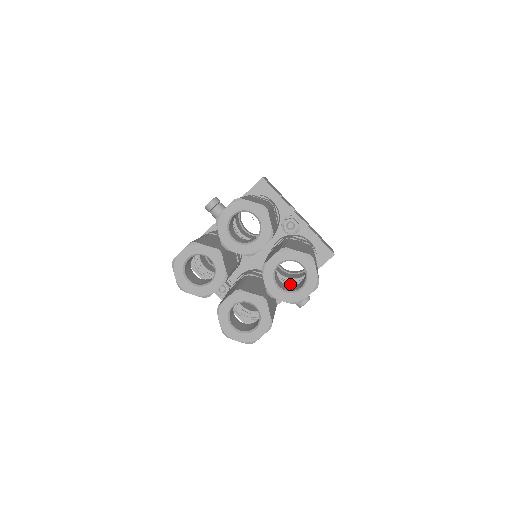
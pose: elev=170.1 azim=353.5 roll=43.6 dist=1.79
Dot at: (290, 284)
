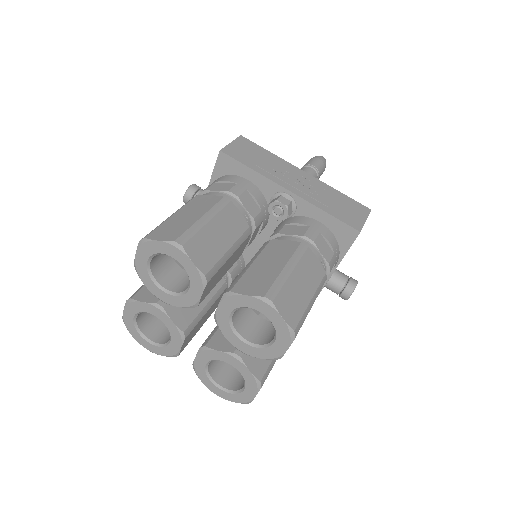
Dot at: occluded
